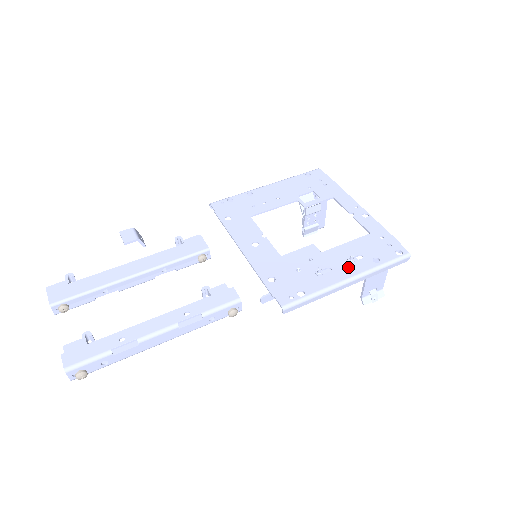
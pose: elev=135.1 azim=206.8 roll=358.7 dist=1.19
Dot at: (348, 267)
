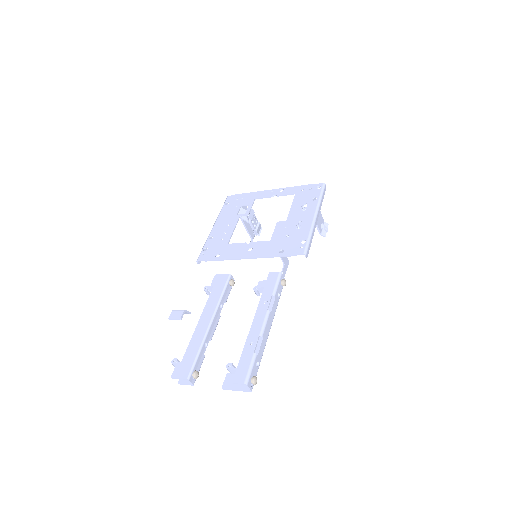
Dot at: (307, 213)
